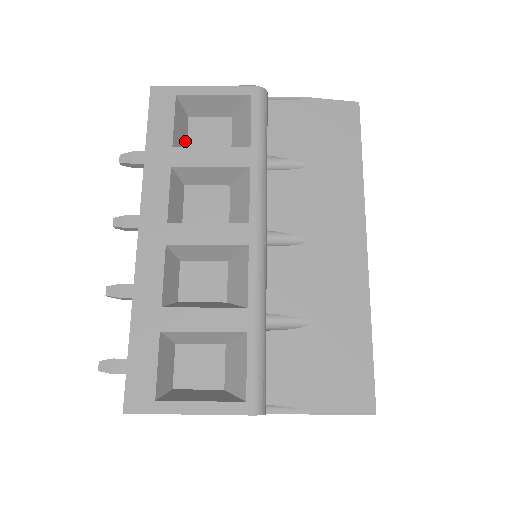
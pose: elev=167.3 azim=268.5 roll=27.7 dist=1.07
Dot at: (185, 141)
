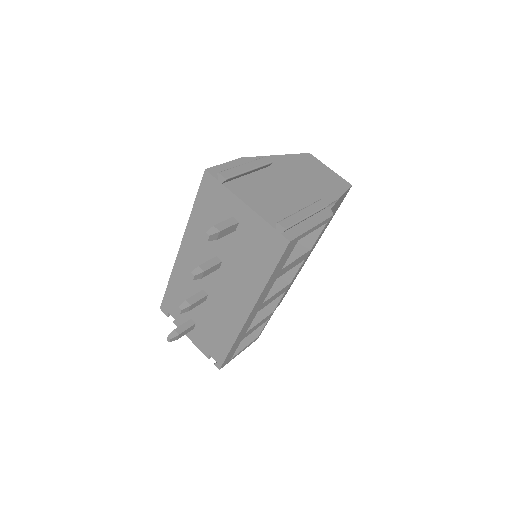
Dot at: occluded
